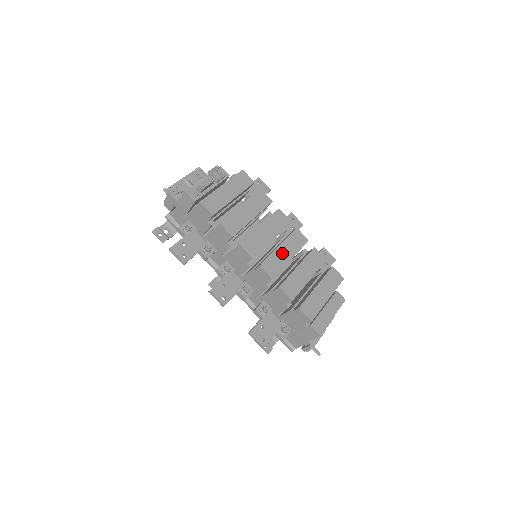
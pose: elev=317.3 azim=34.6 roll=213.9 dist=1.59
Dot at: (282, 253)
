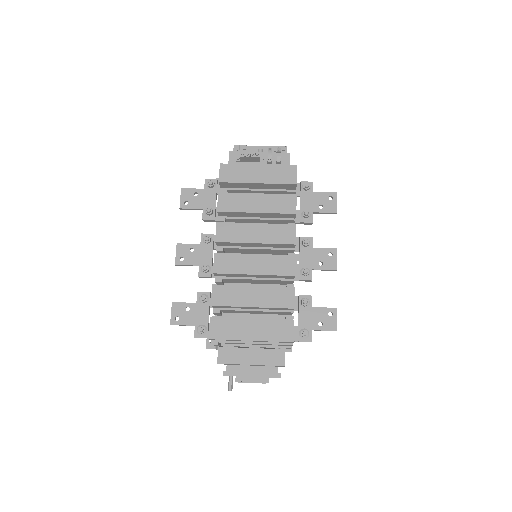
Dot at: (250, 262)
